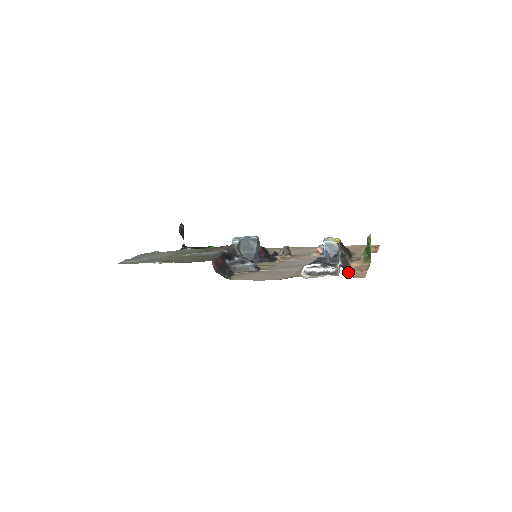
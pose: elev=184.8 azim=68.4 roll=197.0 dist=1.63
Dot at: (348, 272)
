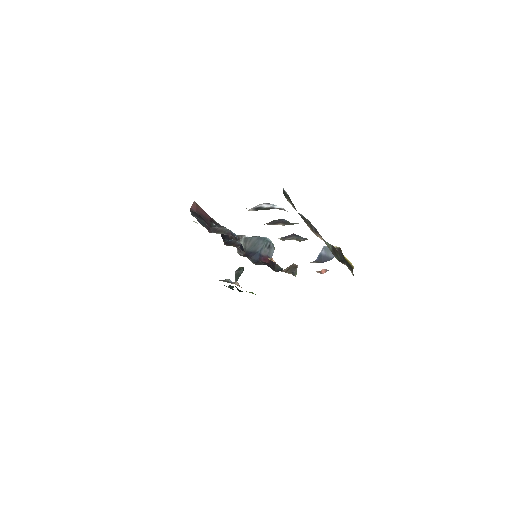
Dot at: (287, 198)
